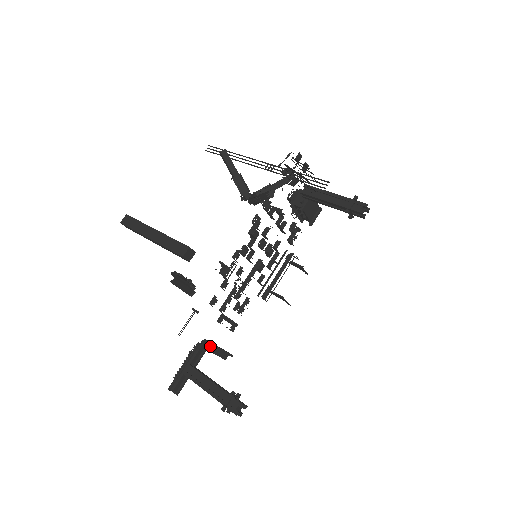
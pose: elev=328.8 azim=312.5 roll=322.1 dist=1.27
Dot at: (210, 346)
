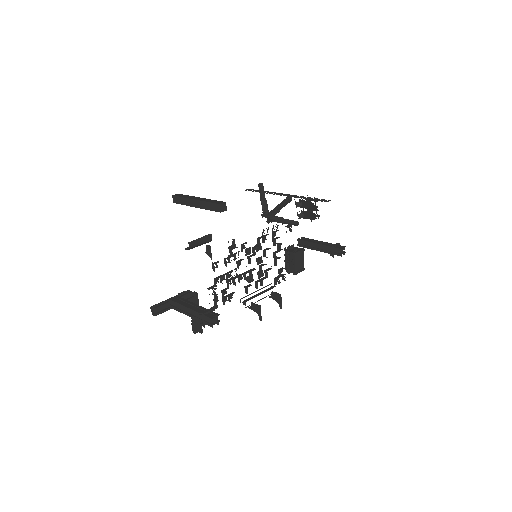
Dot at: occluded
